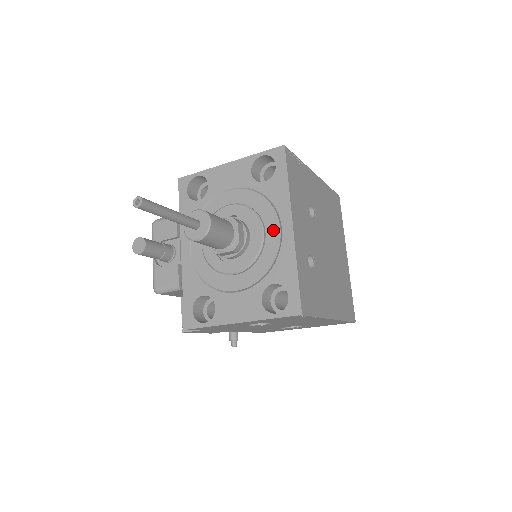
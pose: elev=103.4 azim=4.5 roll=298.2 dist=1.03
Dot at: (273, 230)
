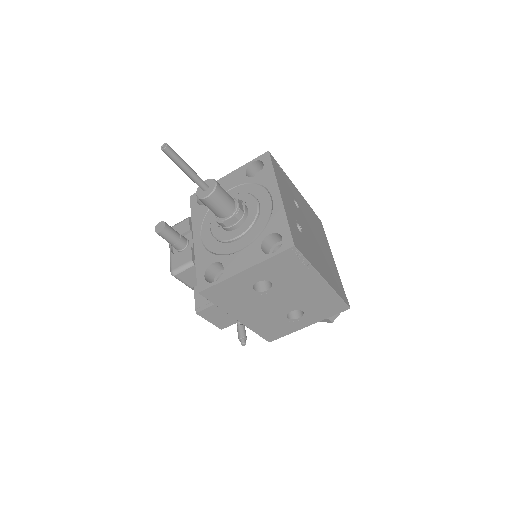
Dot at: (266, 201)
